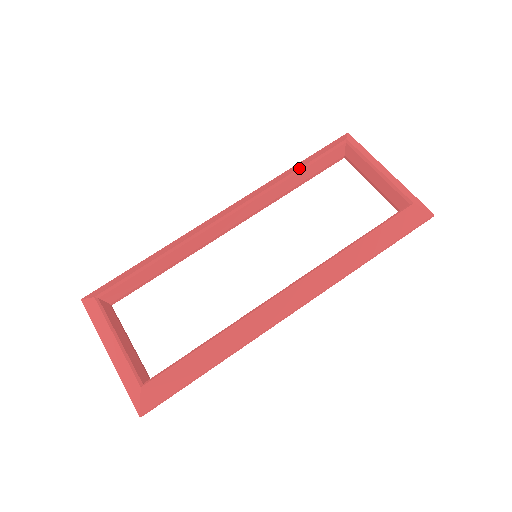
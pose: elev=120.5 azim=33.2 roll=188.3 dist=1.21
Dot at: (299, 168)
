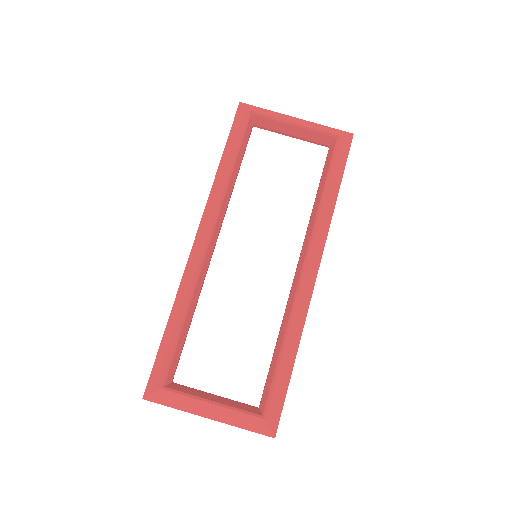
Dot at: (233, 160)
